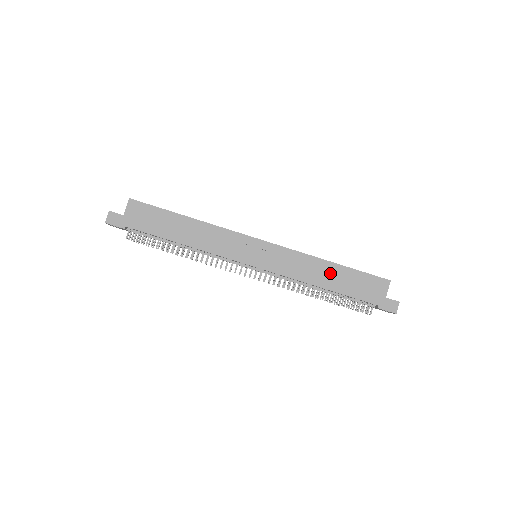
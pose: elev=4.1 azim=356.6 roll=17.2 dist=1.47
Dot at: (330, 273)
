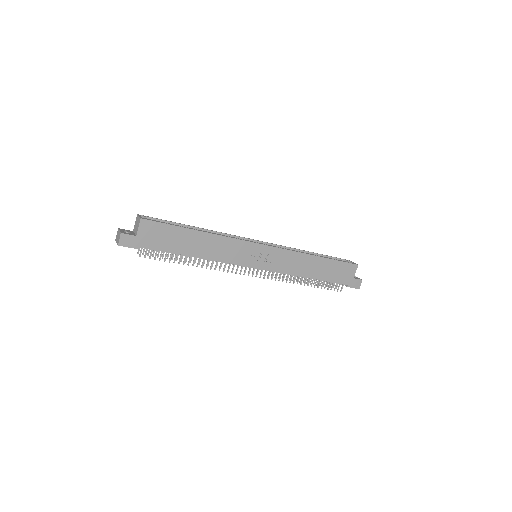
Dot at: (316, 265)
